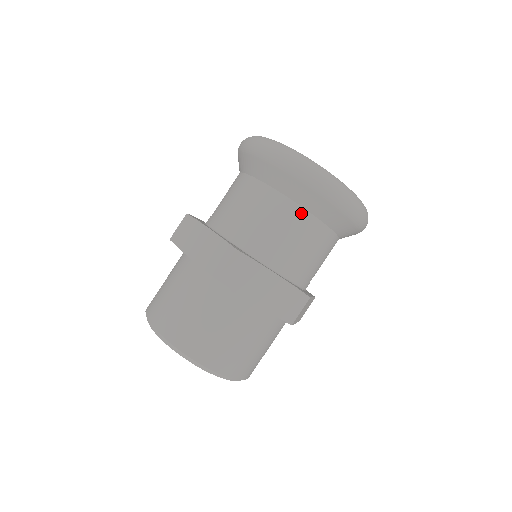
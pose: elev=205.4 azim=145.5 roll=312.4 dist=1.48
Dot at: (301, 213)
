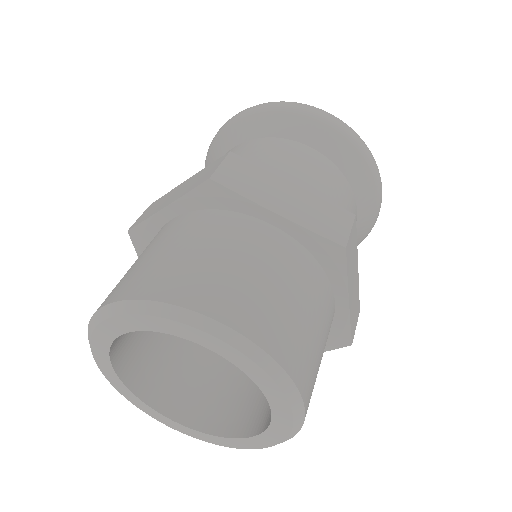
Dot at: (300, 147)
